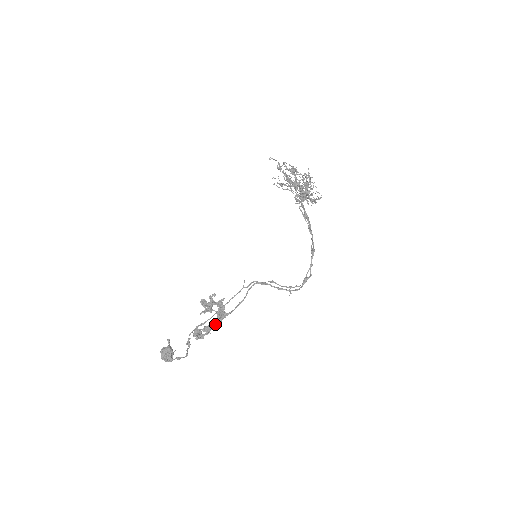
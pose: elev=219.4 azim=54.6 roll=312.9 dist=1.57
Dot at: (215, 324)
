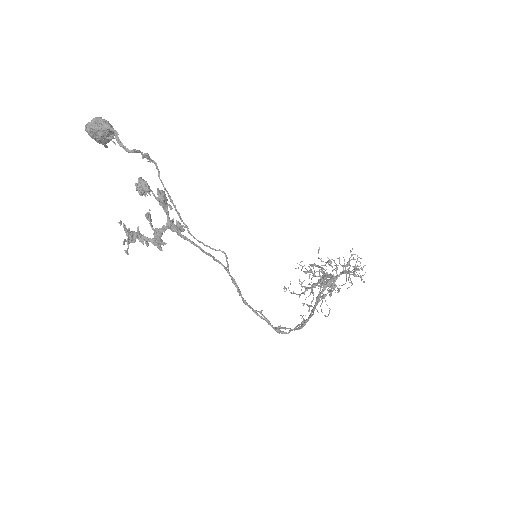
Dot at: occluded
